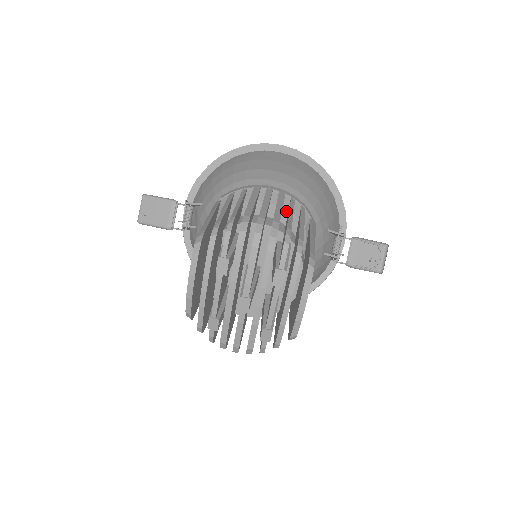
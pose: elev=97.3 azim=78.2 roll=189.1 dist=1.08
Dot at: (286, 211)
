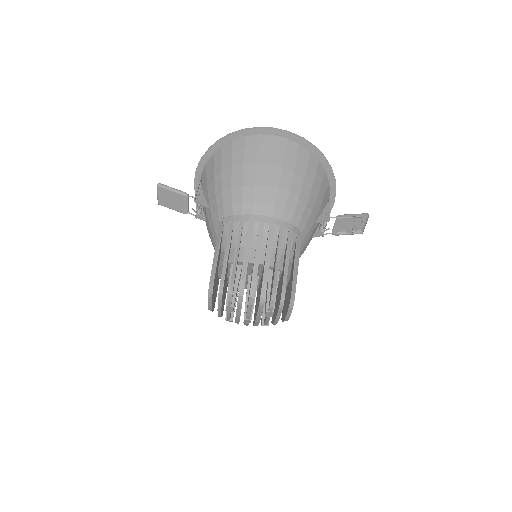
Dot at: (276, 241)
